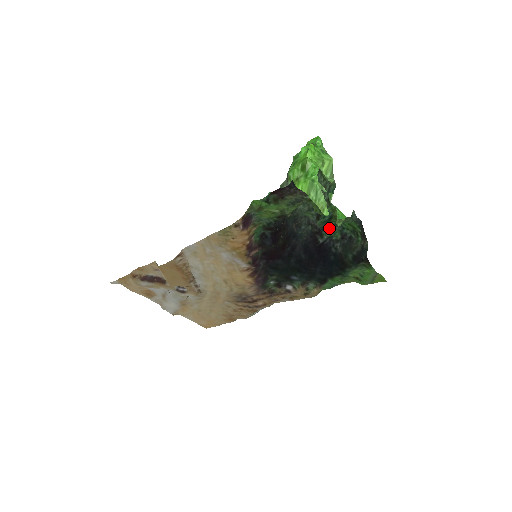
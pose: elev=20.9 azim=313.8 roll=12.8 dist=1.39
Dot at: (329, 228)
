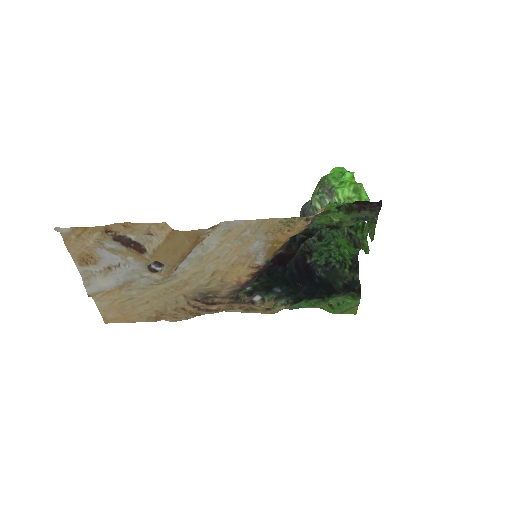
Dot at: (319, 252)
